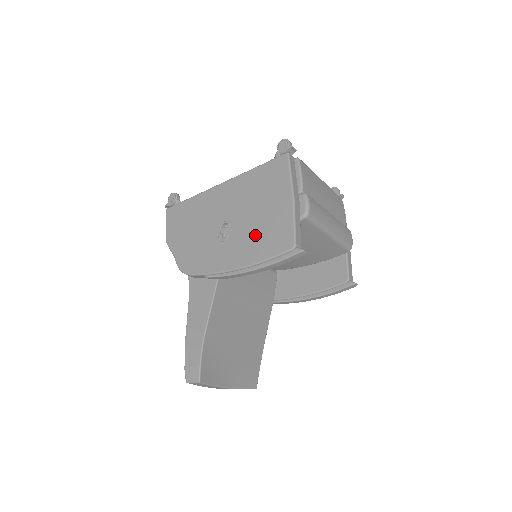
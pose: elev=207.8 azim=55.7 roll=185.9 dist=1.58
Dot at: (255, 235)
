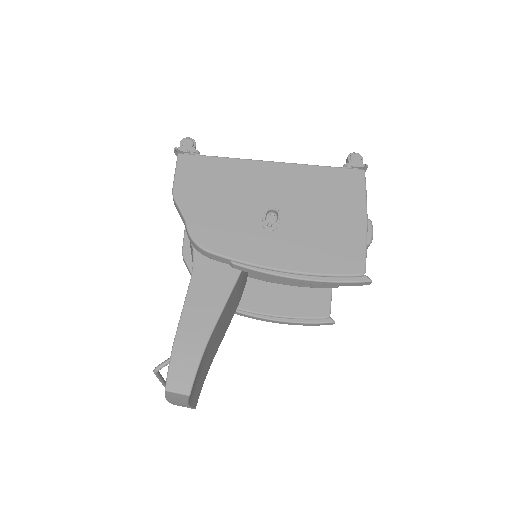
Dot at: (315, 241)
